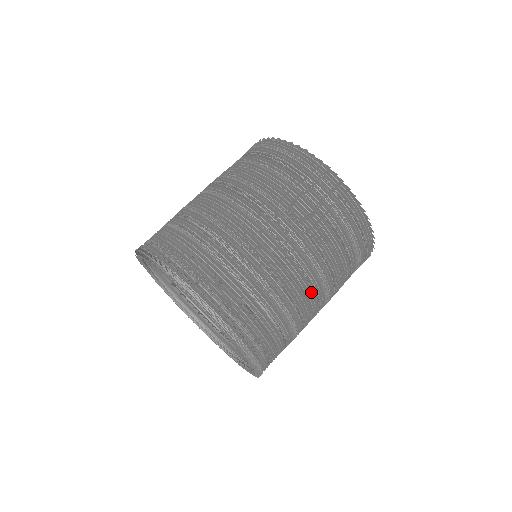
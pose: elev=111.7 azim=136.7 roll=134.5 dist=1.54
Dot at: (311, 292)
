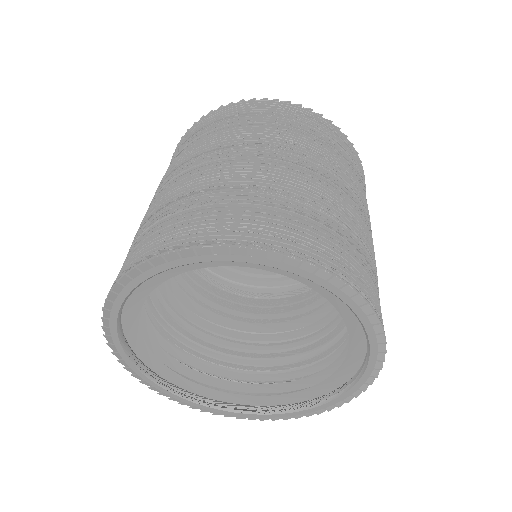
Dot at: occluded
